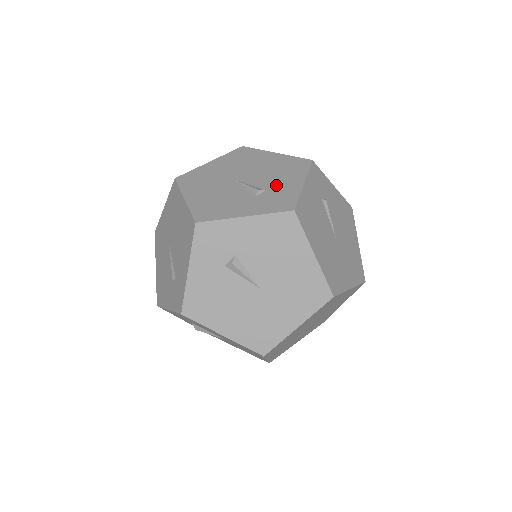
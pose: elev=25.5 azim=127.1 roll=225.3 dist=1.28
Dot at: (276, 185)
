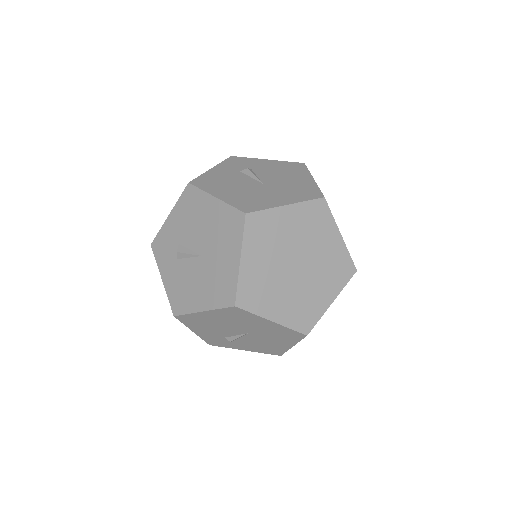
Dot at: occluded
